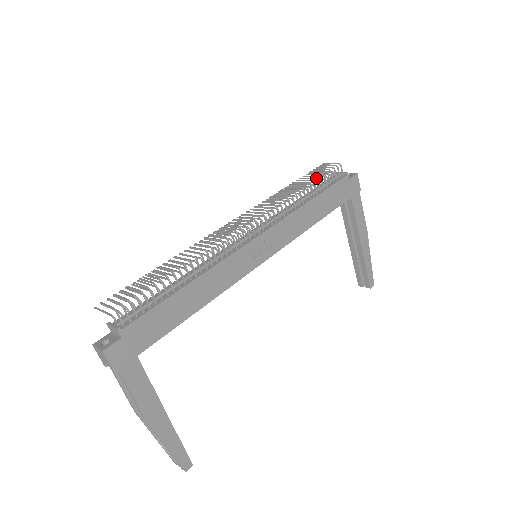
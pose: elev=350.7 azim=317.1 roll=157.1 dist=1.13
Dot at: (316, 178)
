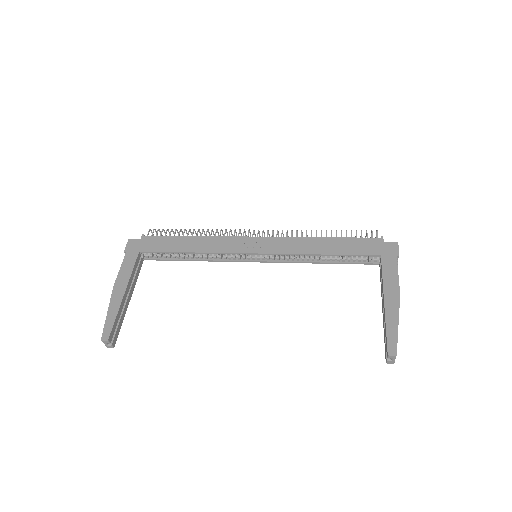
Dot at: (341, 230)
